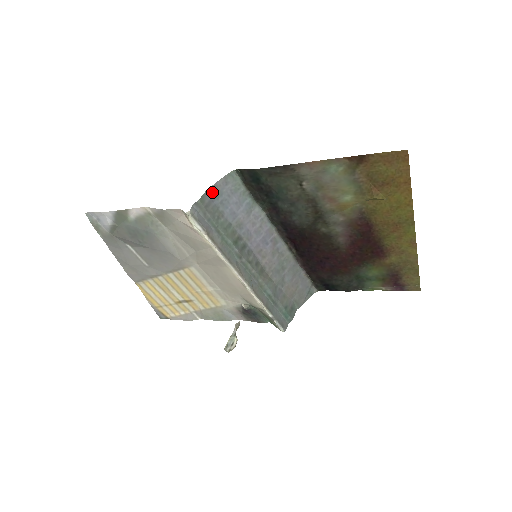
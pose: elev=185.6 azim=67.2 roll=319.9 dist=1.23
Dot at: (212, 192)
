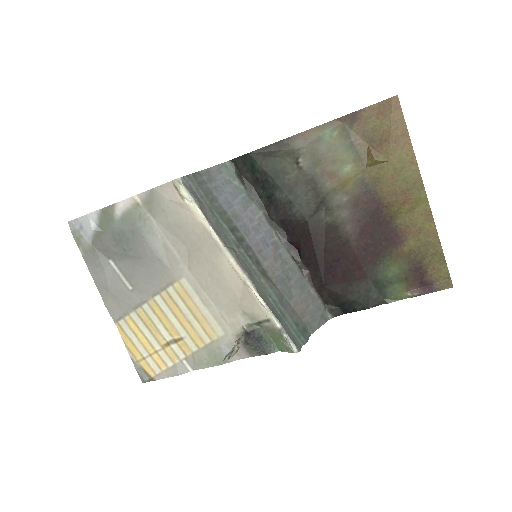
Dot at: (205, 175)
